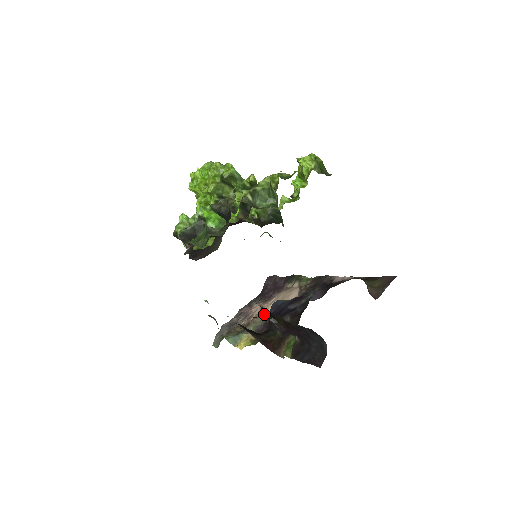
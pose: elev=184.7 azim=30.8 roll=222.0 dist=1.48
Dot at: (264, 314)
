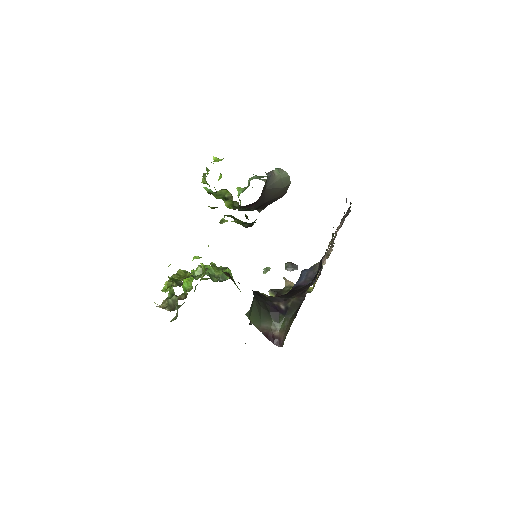
Dot at: occluded
